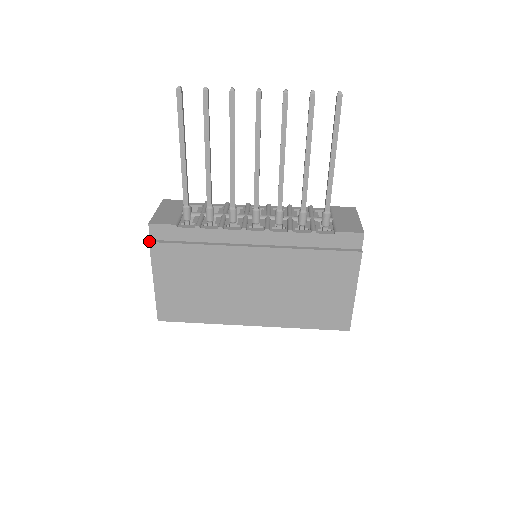
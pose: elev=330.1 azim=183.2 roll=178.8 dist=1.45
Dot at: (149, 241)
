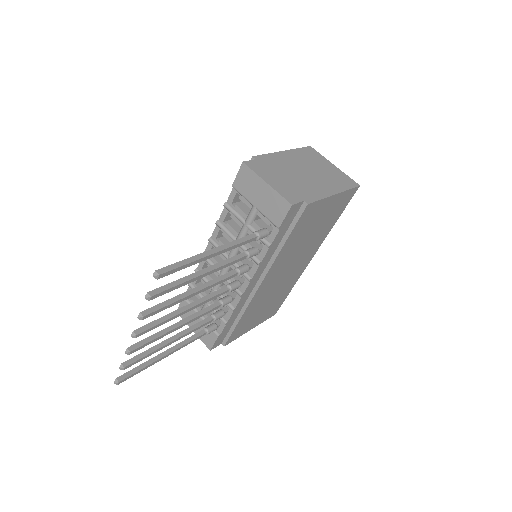
Dot at: occluded
